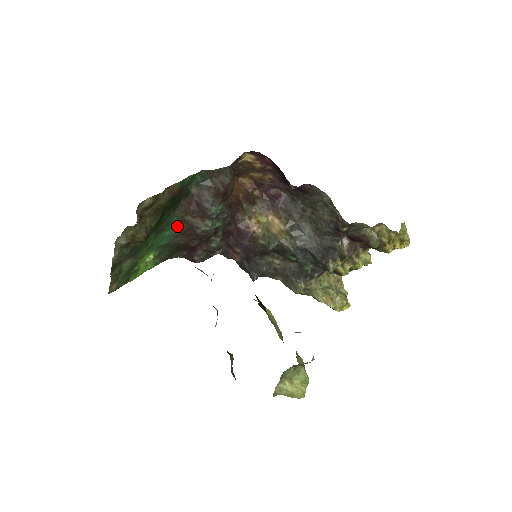
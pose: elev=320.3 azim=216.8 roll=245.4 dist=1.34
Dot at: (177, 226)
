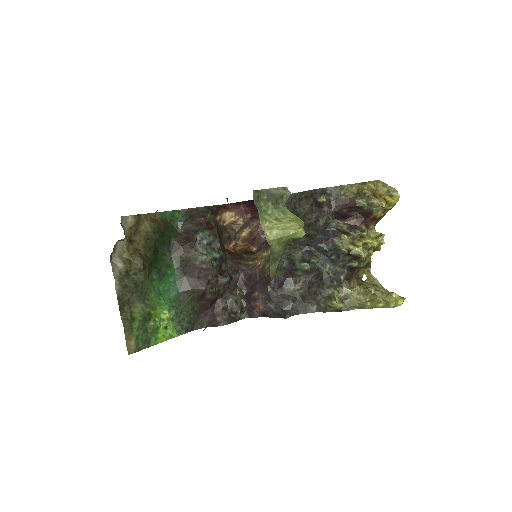
Dot at: (179, 270)
